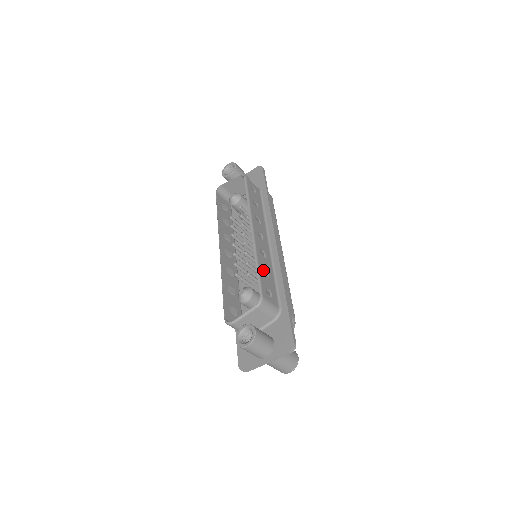
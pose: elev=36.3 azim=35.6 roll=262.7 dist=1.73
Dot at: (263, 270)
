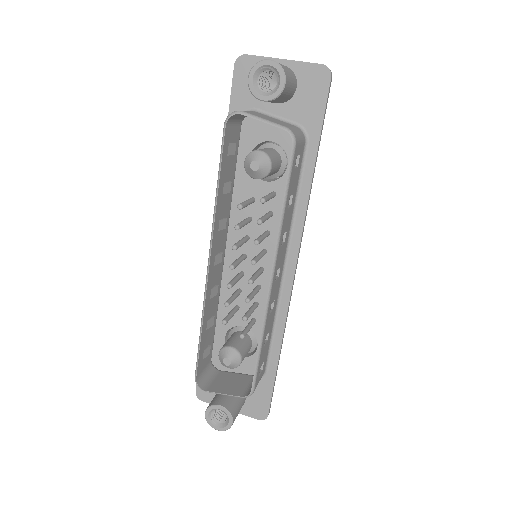
Dot at: occluded
